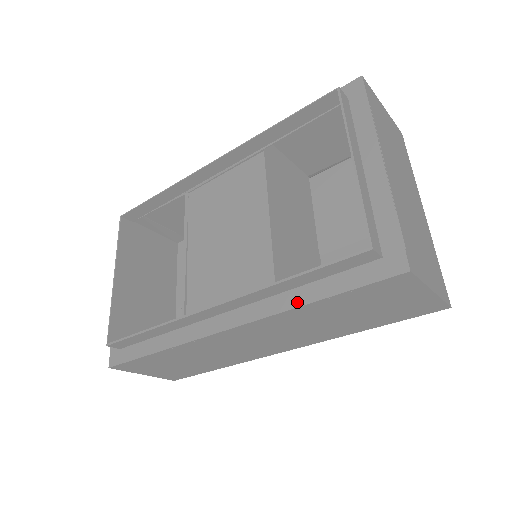
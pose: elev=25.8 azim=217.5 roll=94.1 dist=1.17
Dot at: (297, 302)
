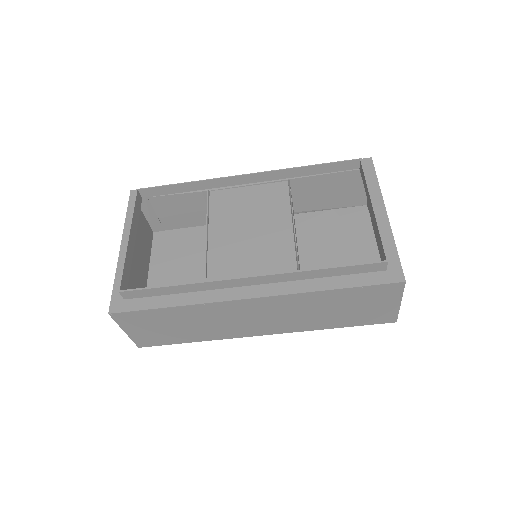
Dot at: (319, 287)
